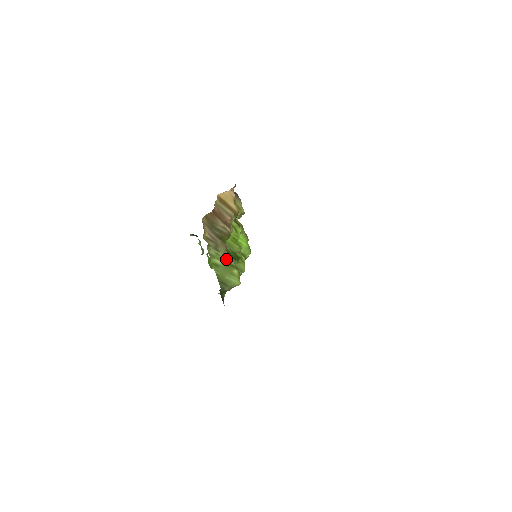
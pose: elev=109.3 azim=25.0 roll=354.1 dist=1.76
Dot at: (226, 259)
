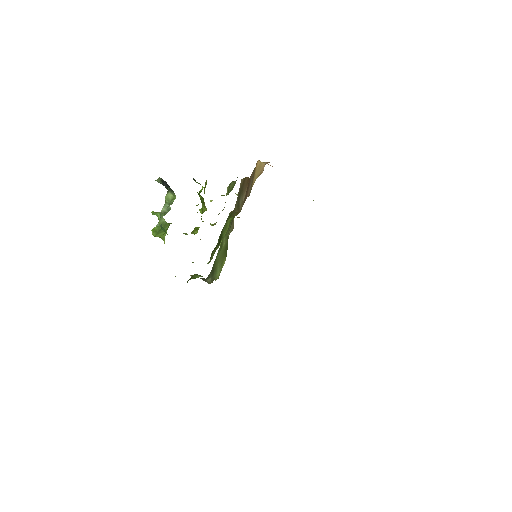
Dot at: (227, 242)
